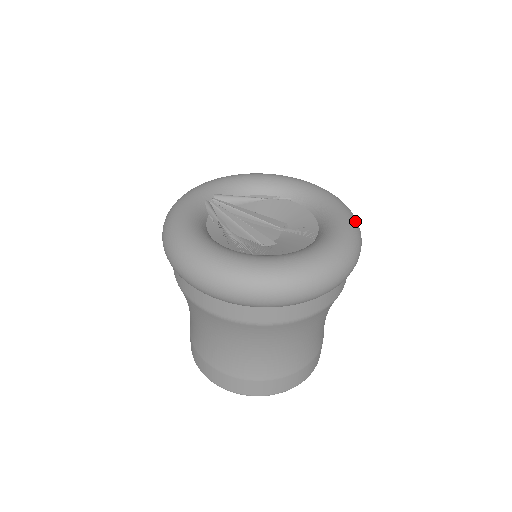
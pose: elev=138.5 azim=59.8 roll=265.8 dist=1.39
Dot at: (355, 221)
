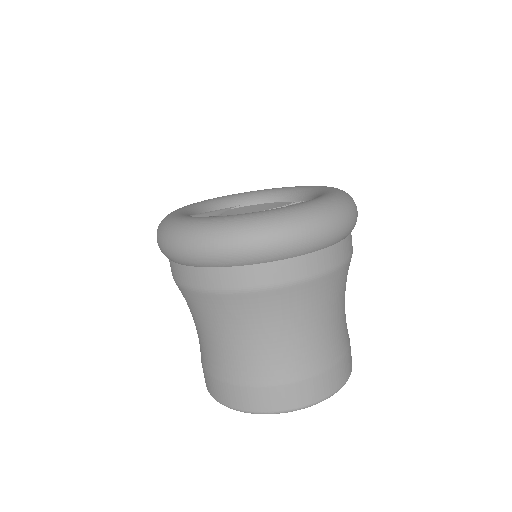
Dot at: occluded
